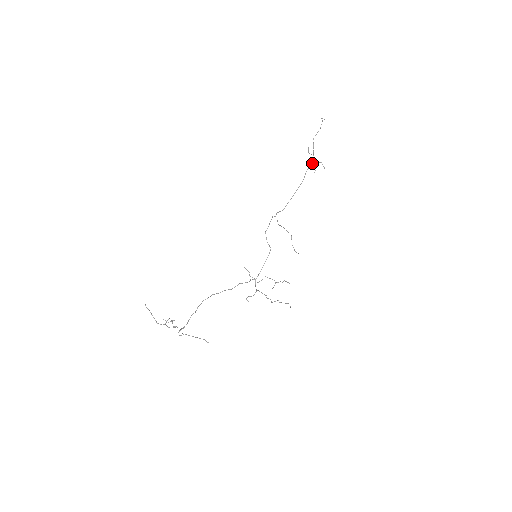
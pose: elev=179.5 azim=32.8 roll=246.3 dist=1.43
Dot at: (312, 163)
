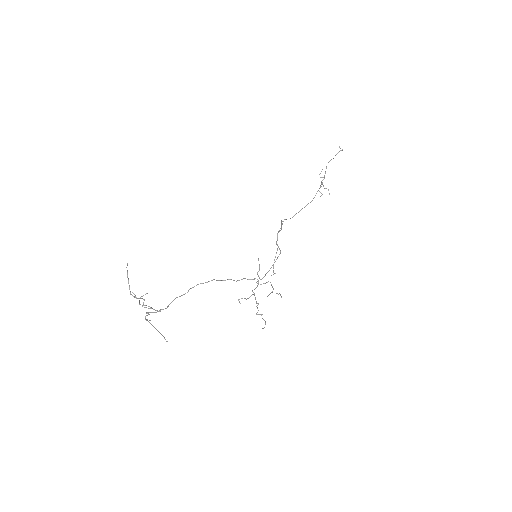
Dot at: (320, 186)
